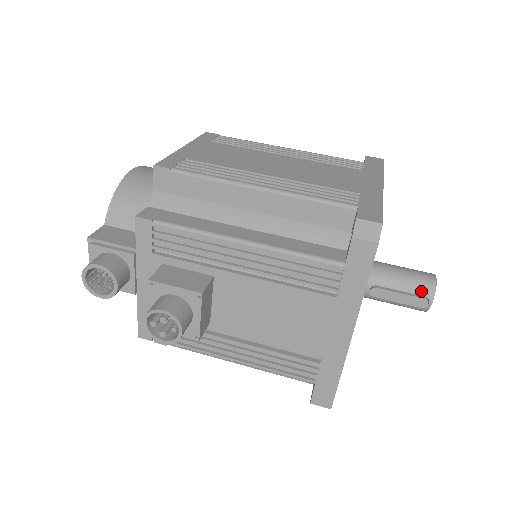
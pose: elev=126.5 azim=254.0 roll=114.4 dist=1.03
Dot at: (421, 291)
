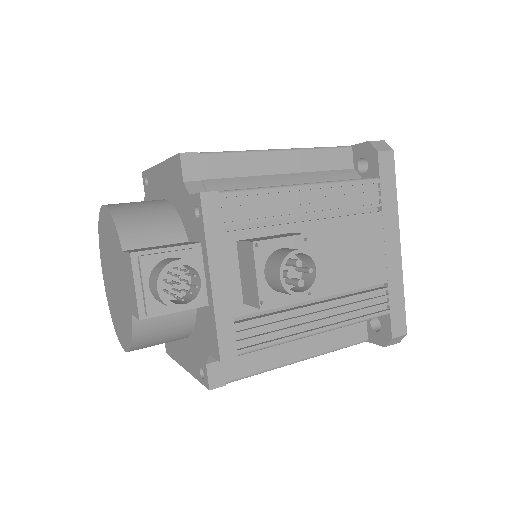
Dot at: occluded
